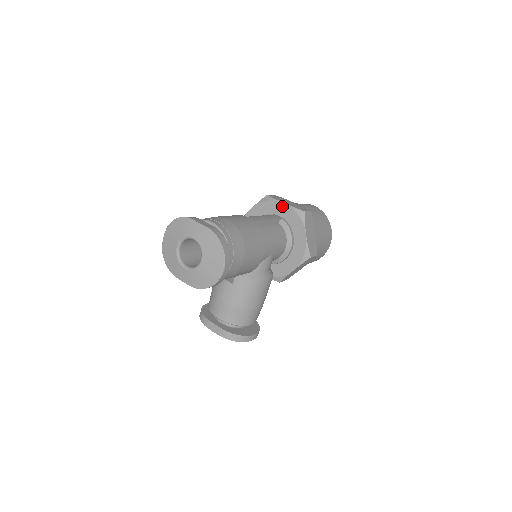
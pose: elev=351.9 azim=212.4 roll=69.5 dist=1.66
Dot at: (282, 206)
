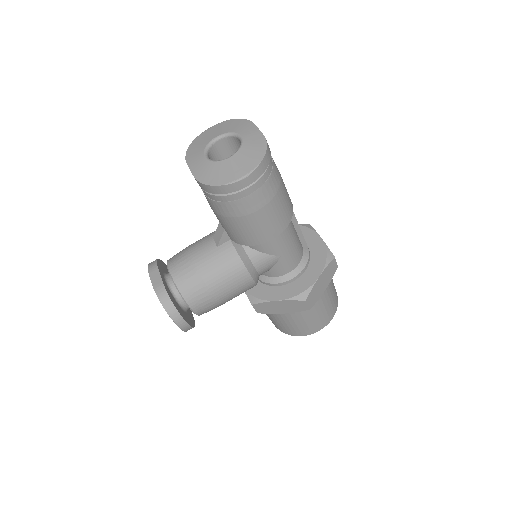
Dot at: (317, 239)
